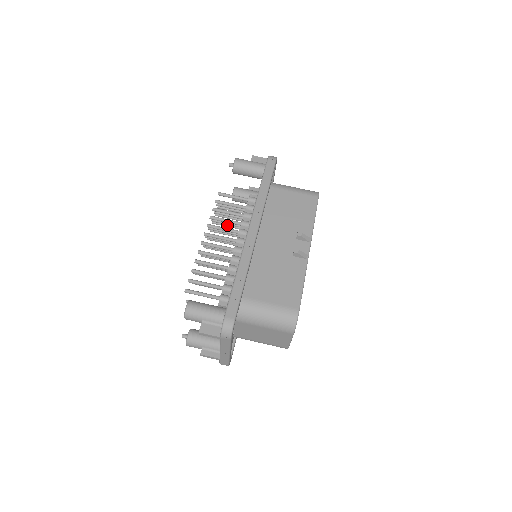
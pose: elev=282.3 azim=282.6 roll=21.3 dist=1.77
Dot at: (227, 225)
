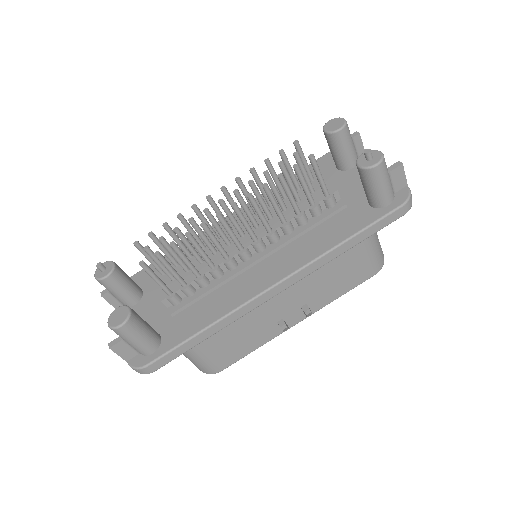
Dot at: (275, 180)
